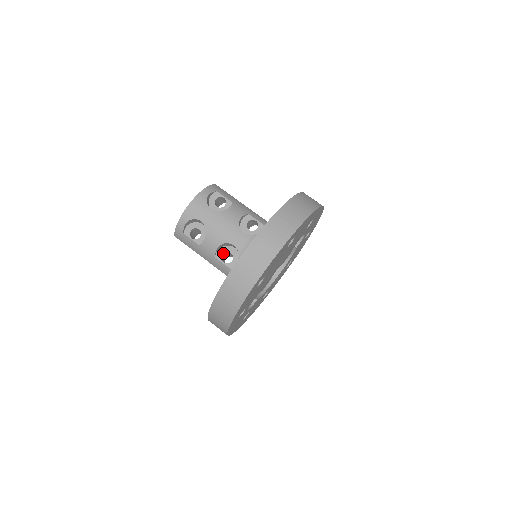
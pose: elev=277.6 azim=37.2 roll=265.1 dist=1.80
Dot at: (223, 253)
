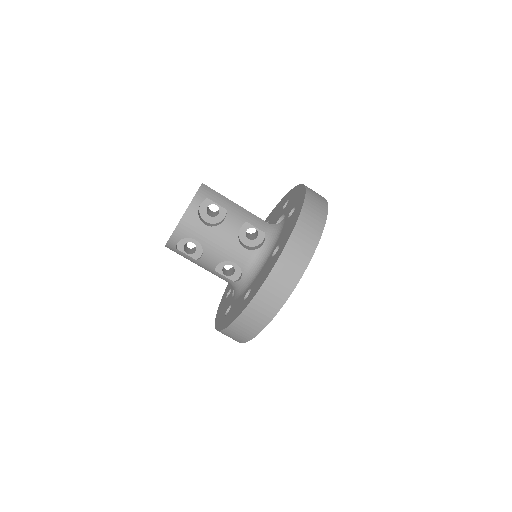
Dot at: (223, 266)
